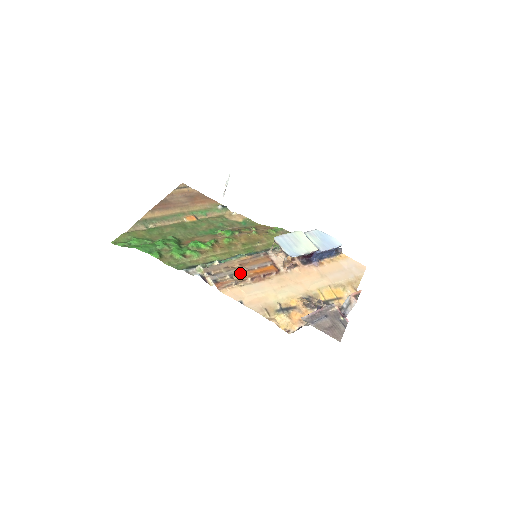
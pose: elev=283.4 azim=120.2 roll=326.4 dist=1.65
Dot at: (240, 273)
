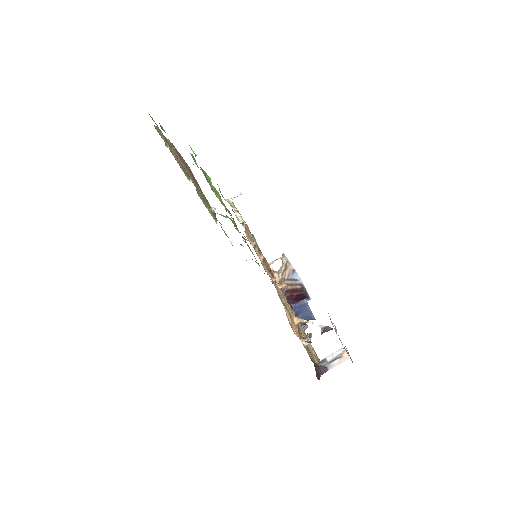
Dot at: occluded
